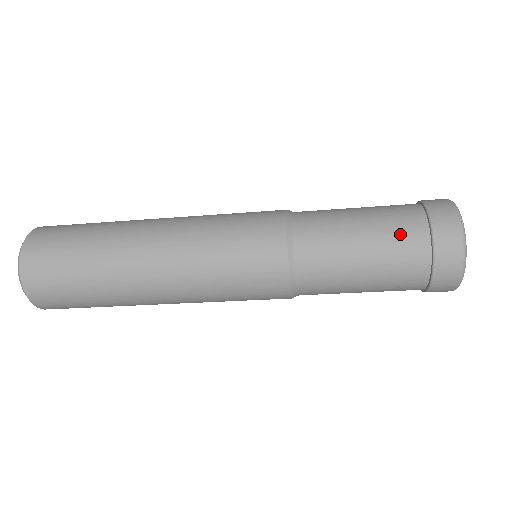
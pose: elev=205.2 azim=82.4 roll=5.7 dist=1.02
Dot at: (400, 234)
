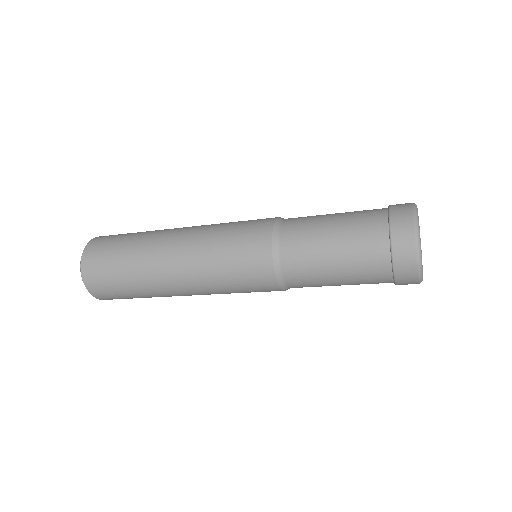
Dot at: (363, 233)
